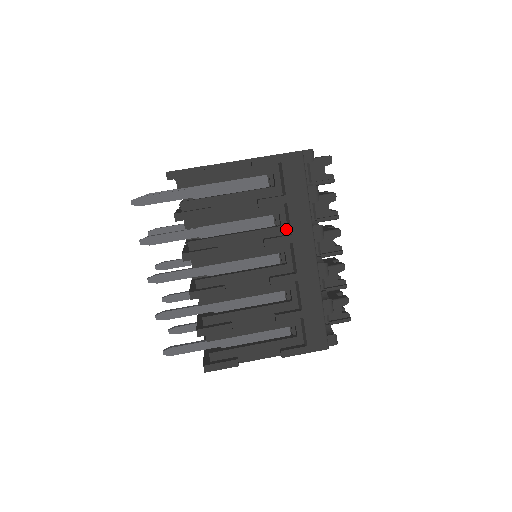
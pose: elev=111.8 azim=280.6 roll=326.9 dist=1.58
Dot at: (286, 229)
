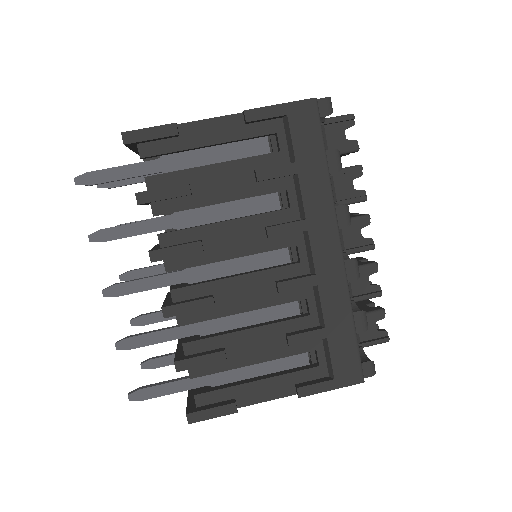
Dot at: (297, 212)
